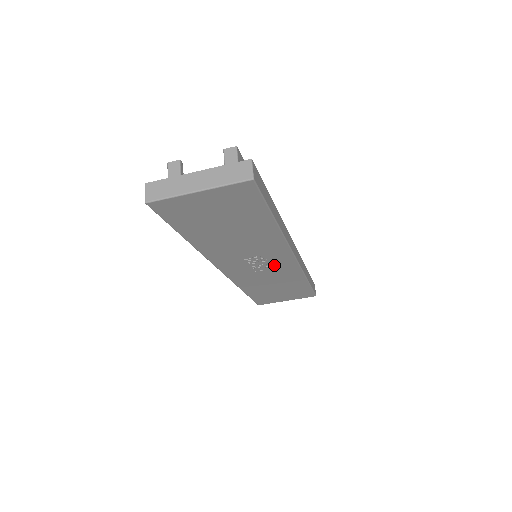
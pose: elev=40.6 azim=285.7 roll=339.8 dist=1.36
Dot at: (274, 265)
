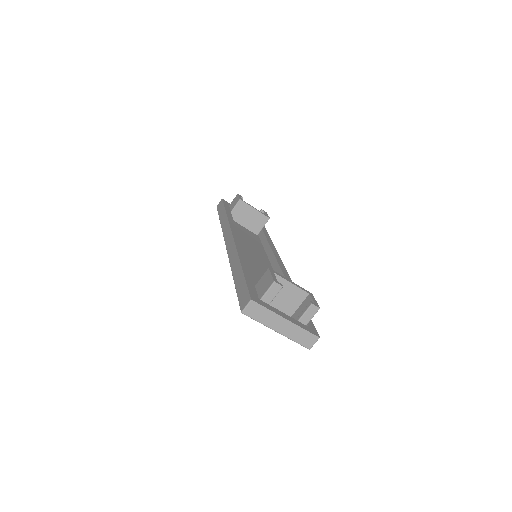
Dot at: occluded
